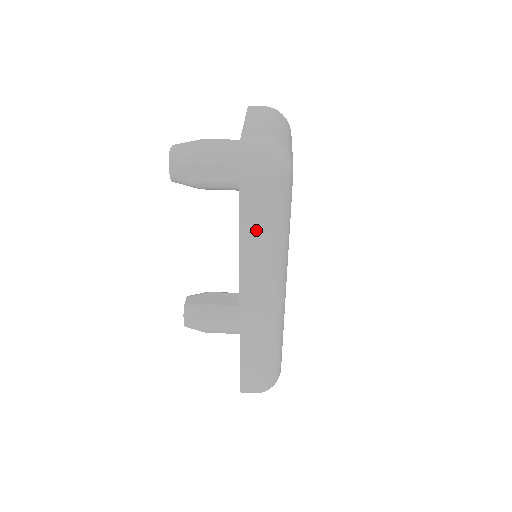
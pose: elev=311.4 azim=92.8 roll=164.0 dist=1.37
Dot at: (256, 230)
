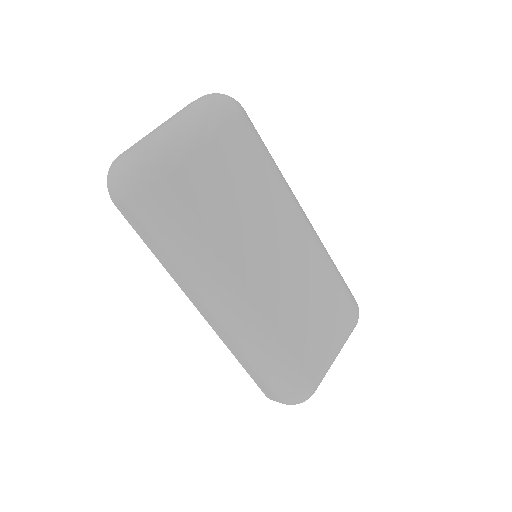
Dot at: (157, 247)
